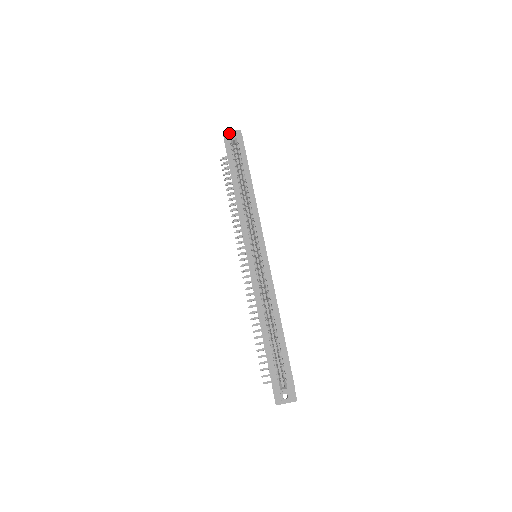
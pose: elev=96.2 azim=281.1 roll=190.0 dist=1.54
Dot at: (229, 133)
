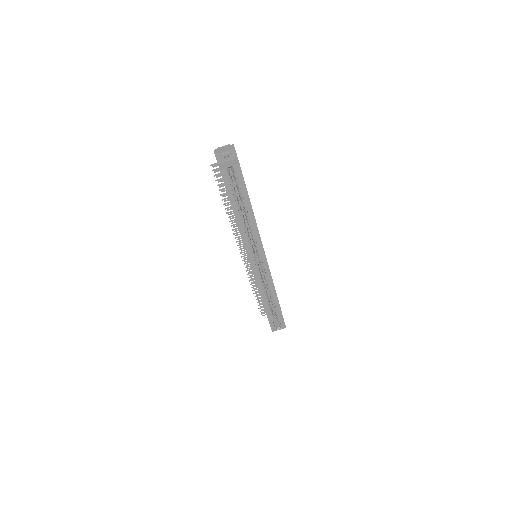
Dot at: (222, 155)
